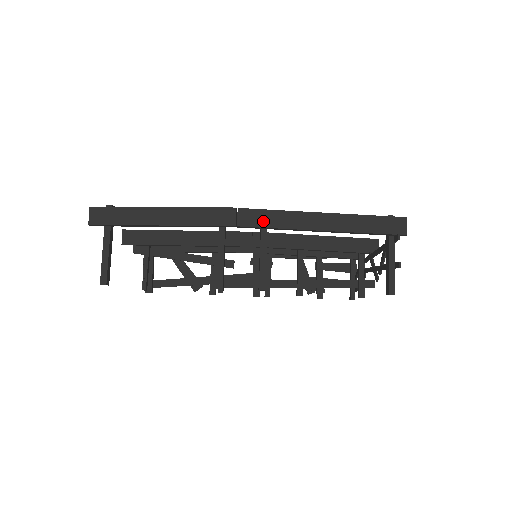
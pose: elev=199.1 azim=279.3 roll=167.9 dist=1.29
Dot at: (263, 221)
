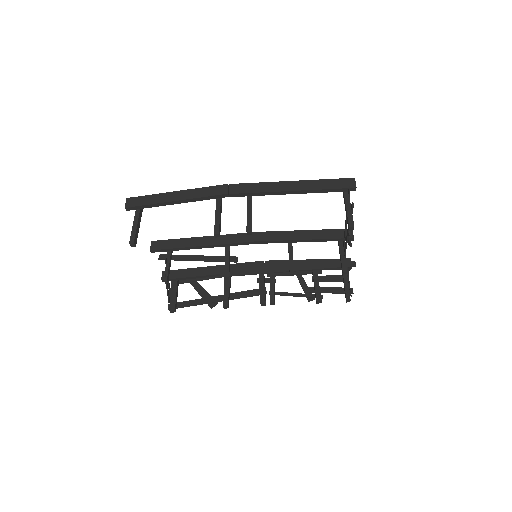
Dot at: (248, 189)
